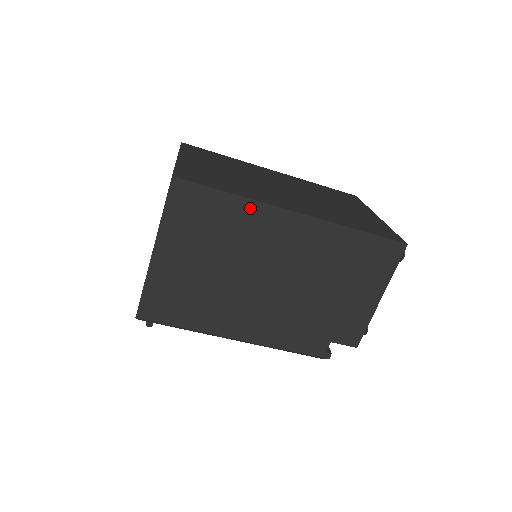
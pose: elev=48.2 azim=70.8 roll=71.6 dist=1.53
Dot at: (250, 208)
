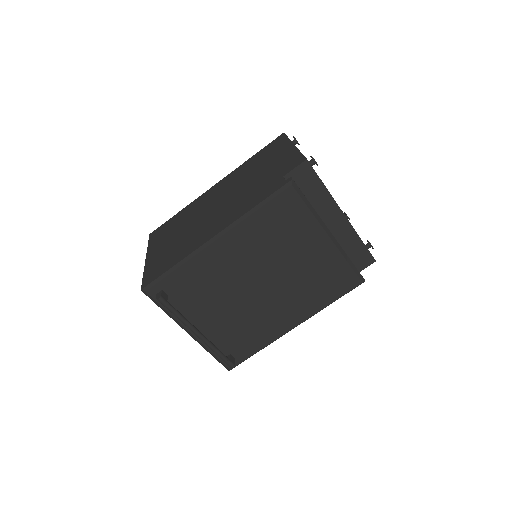
Dot at: (190, 206)
